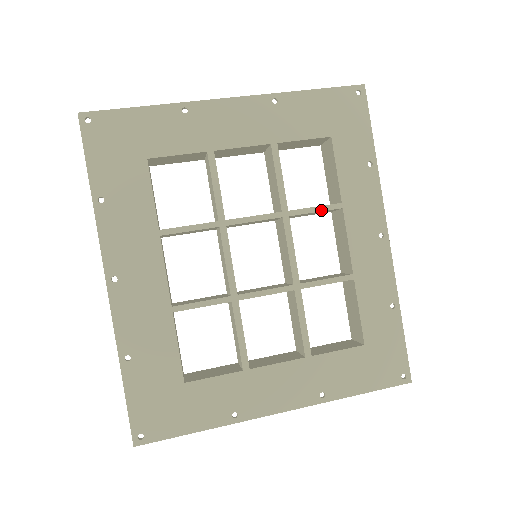
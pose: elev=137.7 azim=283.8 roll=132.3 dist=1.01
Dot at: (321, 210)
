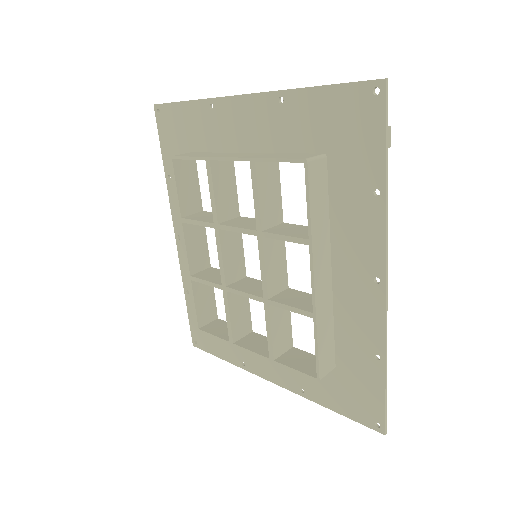
Dot at: (289, 240)
